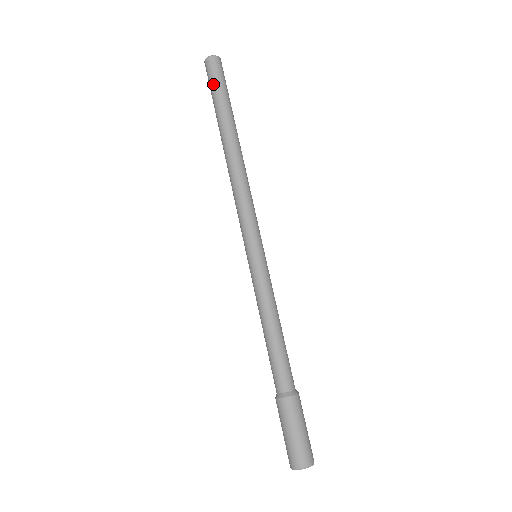
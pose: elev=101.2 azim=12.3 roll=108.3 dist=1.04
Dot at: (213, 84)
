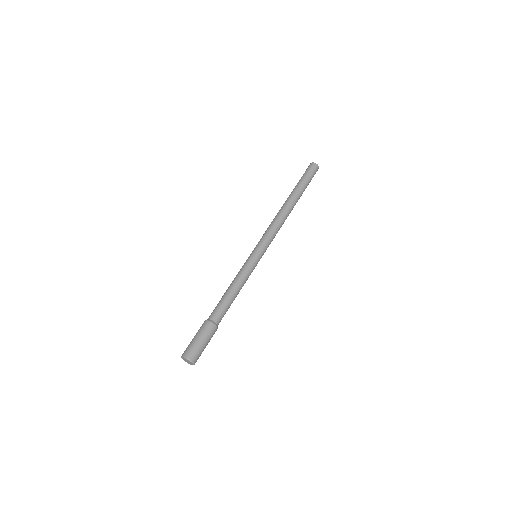
Dot at: (305, 174)
